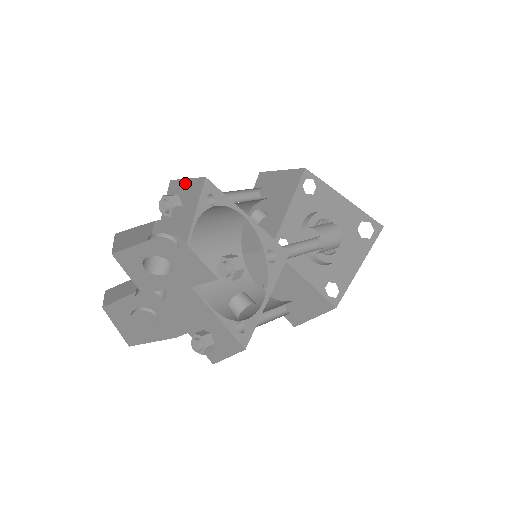
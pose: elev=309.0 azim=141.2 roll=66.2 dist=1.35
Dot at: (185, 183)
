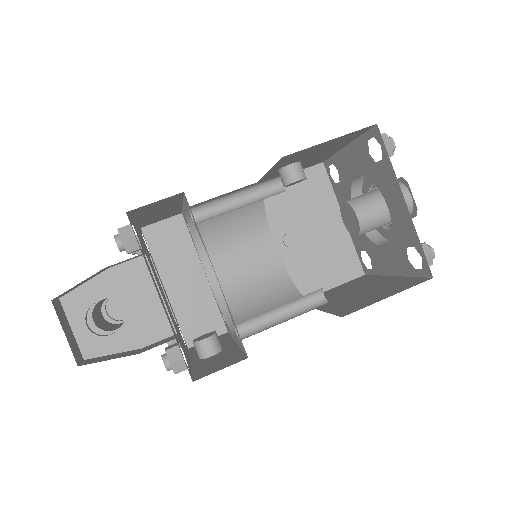
Dot at: (152, 203)
